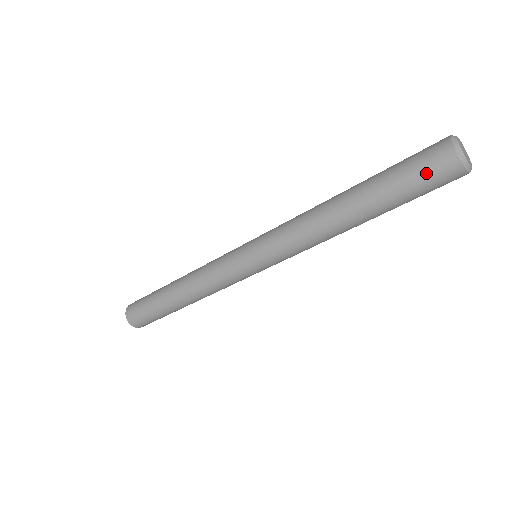
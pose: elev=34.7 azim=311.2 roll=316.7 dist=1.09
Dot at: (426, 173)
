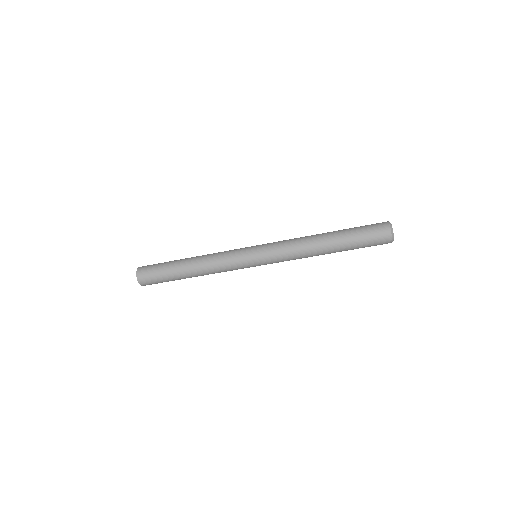
Dot at: (373, 234)
